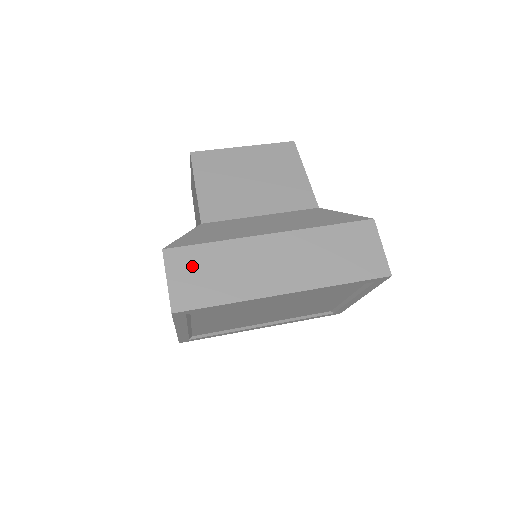
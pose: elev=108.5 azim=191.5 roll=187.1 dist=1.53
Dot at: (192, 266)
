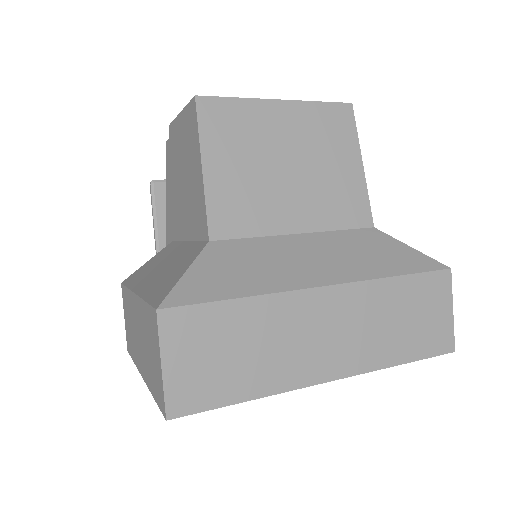
Dot at: (203, 340)
